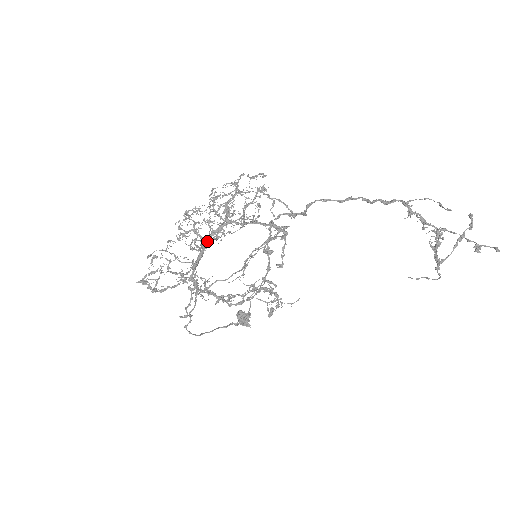
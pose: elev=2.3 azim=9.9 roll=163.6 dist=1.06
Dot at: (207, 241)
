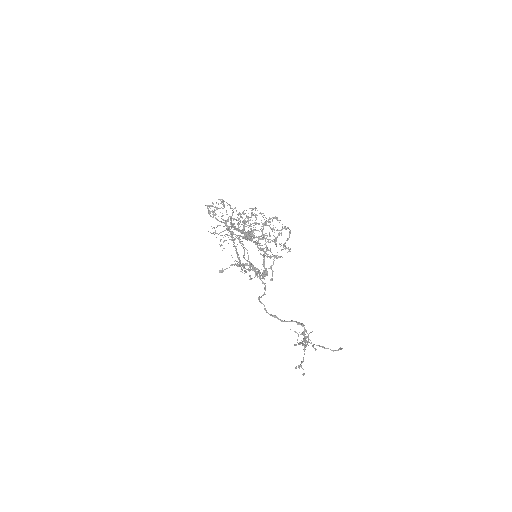
Dot at: occluded
